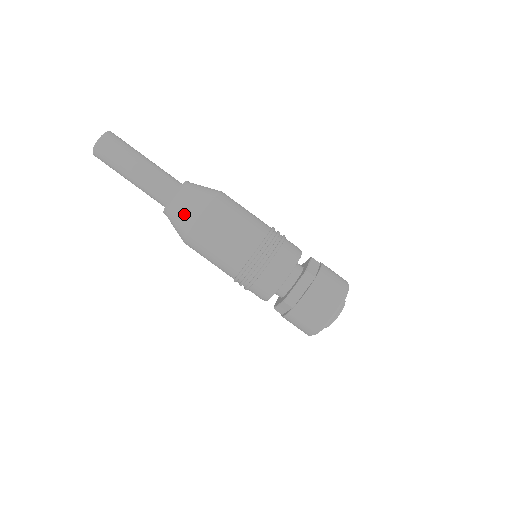
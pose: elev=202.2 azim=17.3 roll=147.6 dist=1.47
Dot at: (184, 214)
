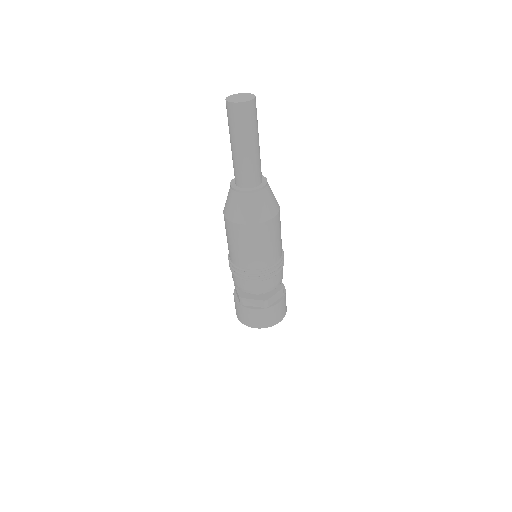
Dot at: (263, 208)
